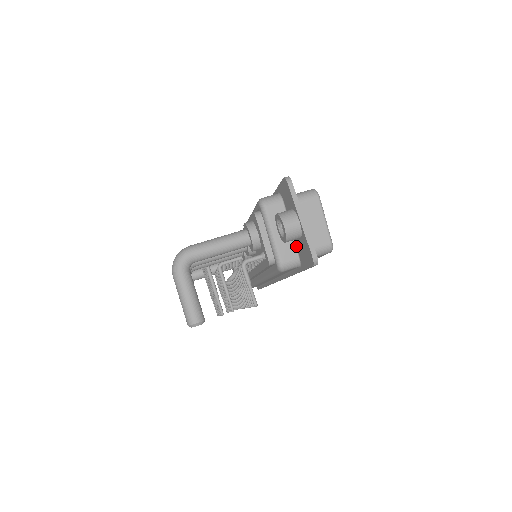
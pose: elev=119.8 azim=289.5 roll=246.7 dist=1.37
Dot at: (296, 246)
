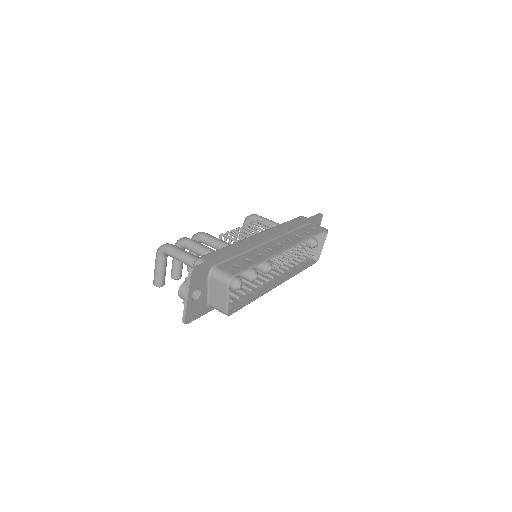
Dot at: (203, 299)
